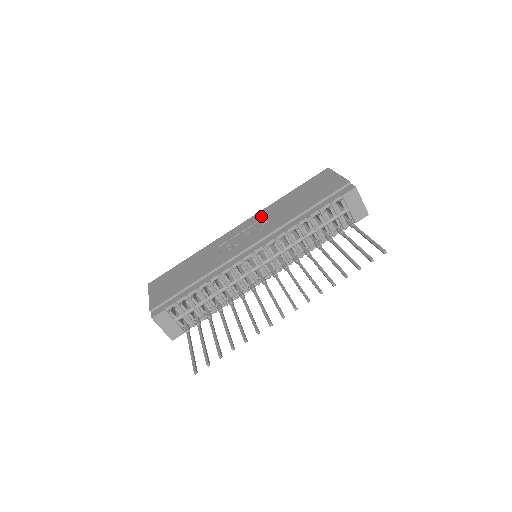
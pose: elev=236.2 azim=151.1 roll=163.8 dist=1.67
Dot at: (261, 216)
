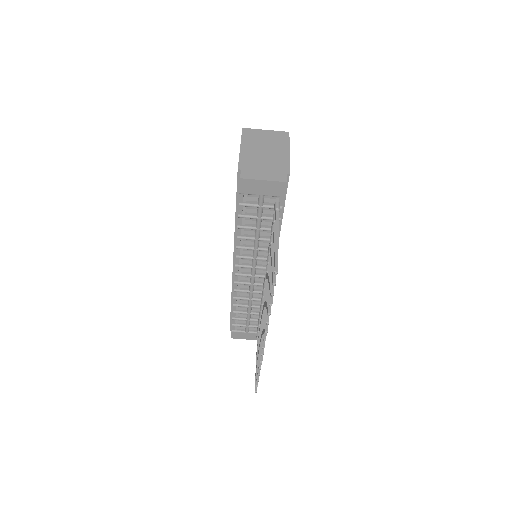
Dot at: occluded
